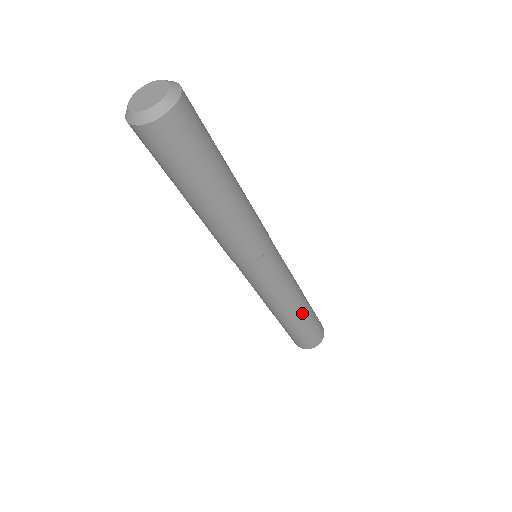
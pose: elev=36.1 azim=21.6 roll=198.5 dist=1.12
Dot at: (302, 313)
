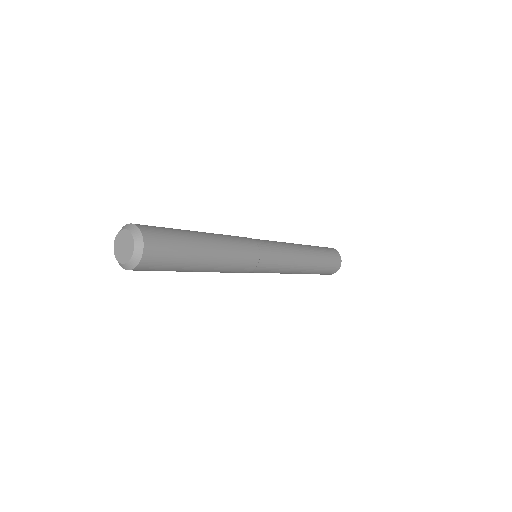
Dot at: occluded
